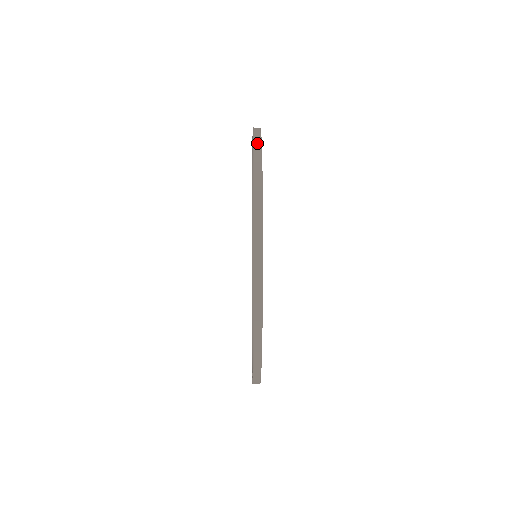
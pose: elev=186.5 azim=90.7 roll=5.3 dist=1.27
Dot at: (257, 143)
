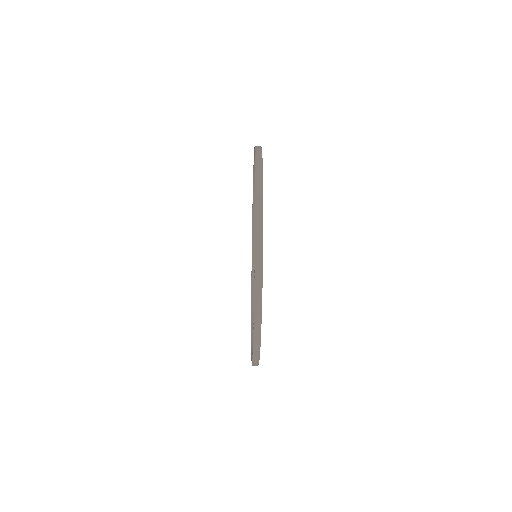
Dot at: (258, 151)
